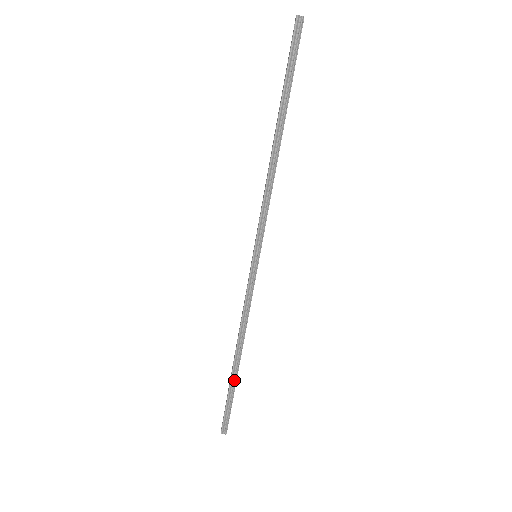
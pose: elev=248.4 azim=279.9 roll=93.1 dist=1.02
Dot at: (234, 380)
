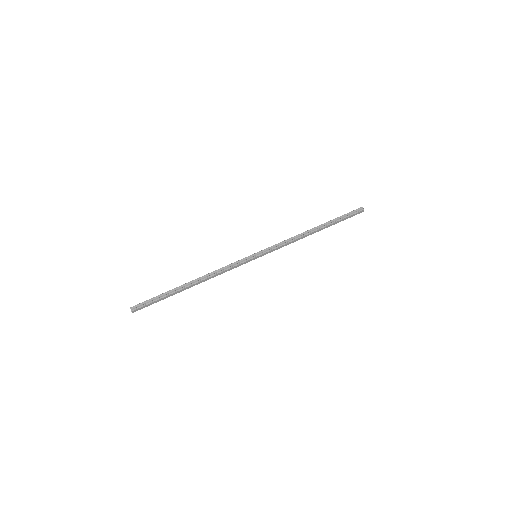
Dot at: (175, 290)
